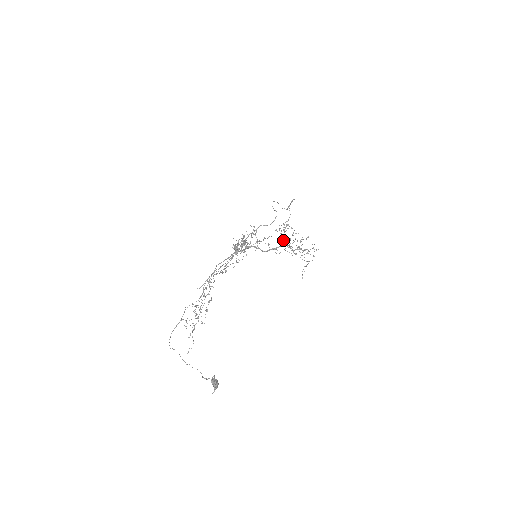
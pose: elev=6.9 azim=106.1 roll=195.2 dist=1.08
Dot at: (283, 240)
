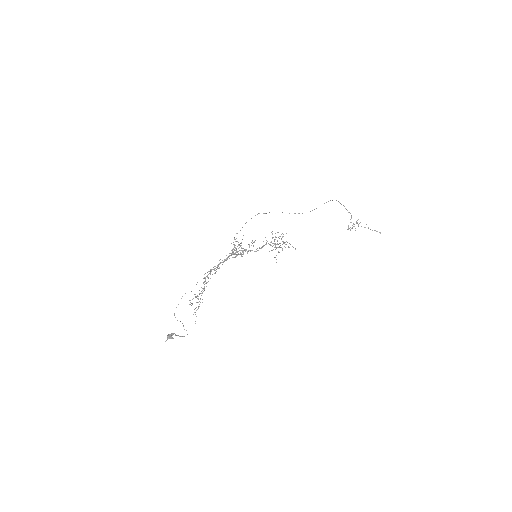
Dot at: (266, 240)
